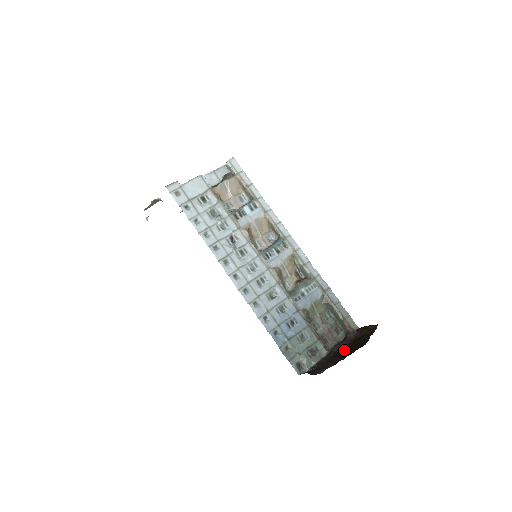
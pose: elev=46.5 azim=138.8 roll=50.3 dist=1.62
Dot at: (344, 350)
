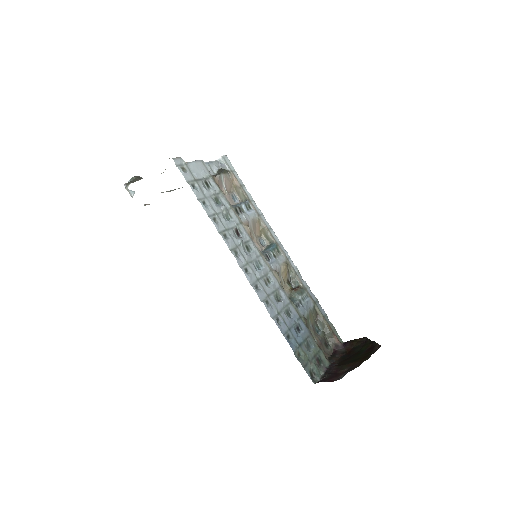
Dot at: (346, 359)
